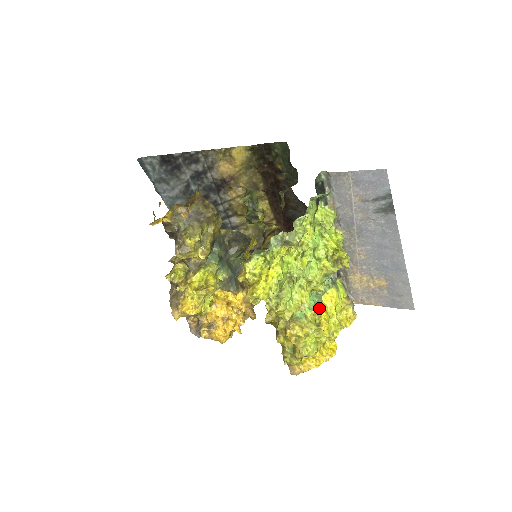
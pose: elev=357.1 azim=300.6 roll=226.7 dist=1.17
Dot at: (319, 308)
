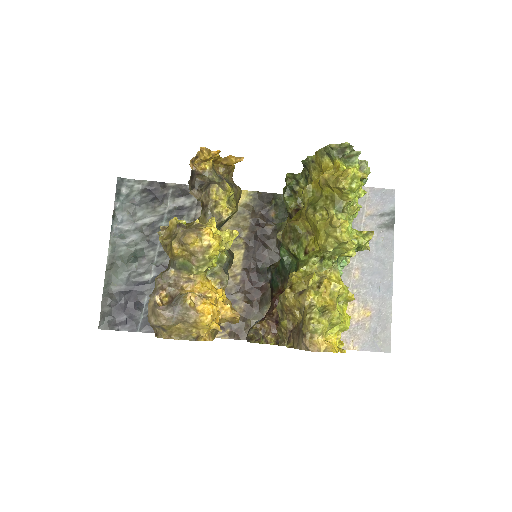
Dot at: occluded
